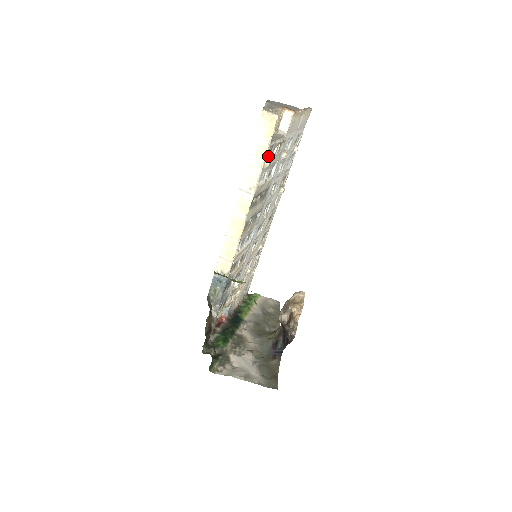
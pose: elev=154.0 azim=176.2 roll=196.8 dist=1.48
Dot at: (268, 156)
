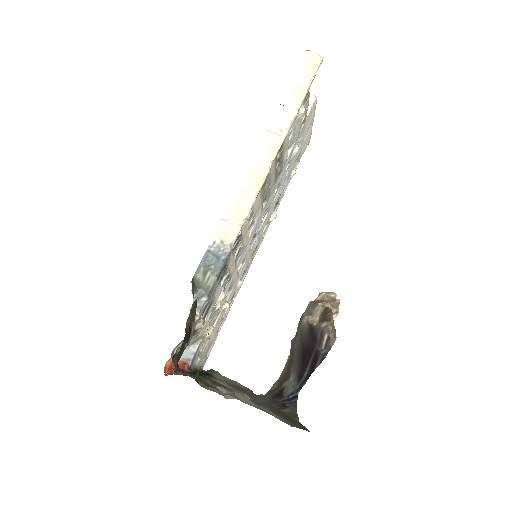
Dot at: (303, 104)
